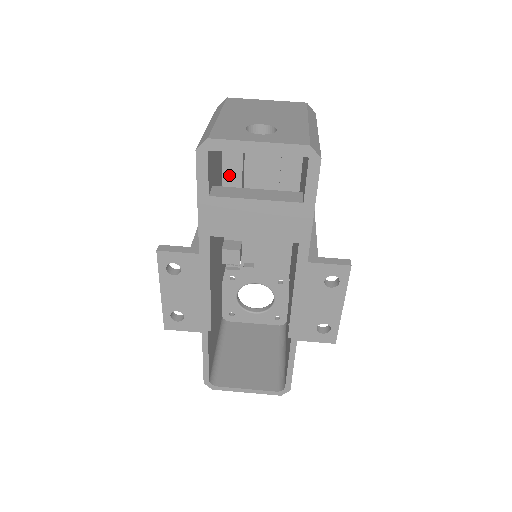
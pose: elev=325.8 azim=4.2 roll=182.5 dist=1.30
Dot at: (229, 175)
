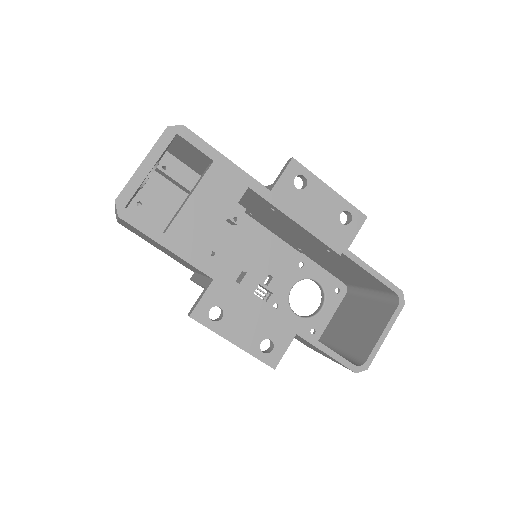
Dot at: occluded
